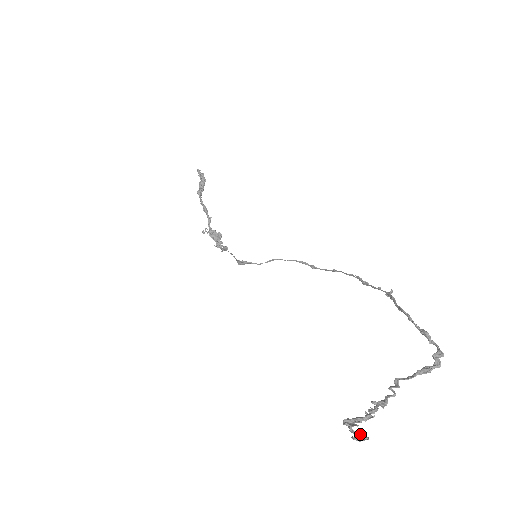
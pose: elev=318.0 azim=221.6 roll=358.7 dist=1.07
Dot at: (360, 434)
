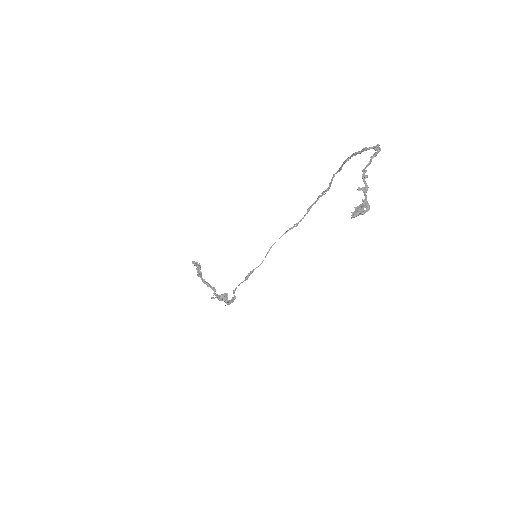
Dot at: (362, 206)
